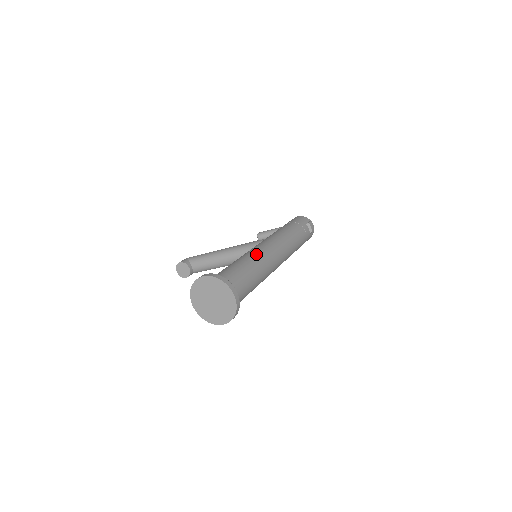
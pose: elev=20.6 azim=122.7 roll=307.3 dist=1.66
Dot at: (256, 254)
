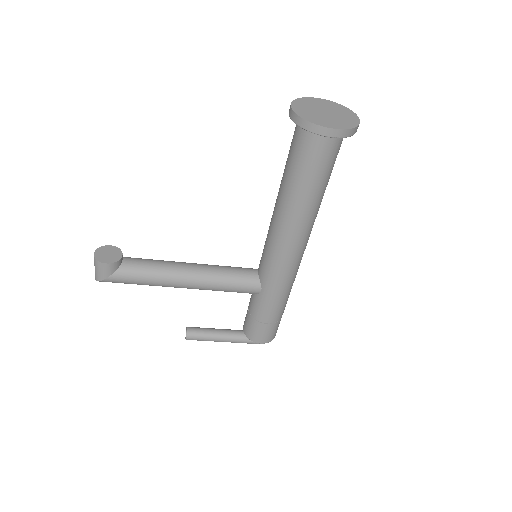
Dot at: occluded
